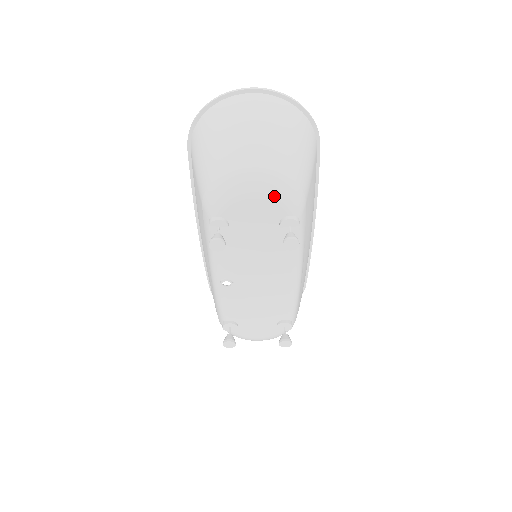
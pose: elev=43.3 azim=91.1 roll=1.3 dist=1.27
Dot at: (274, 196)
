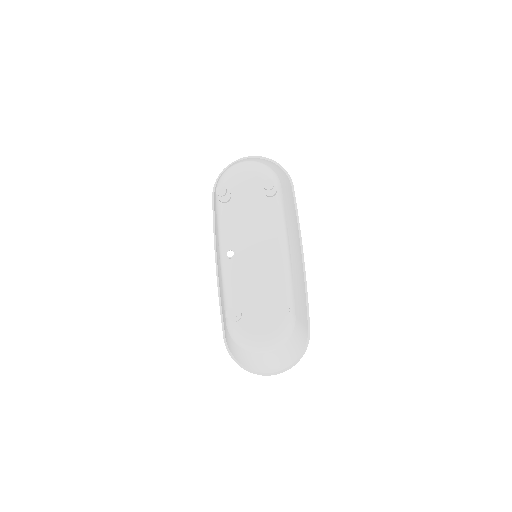
Dot at: (258, 171)
